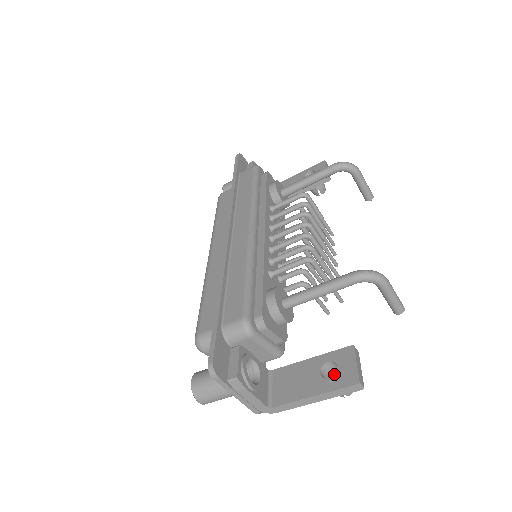
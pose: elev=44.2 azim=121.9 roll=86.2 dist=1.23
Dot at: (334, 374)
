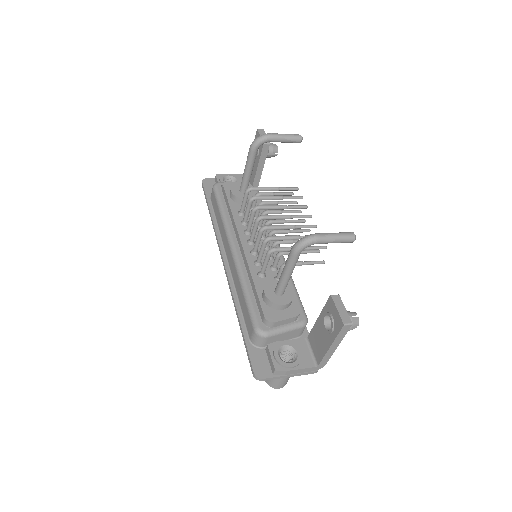
Dot at: occluded
